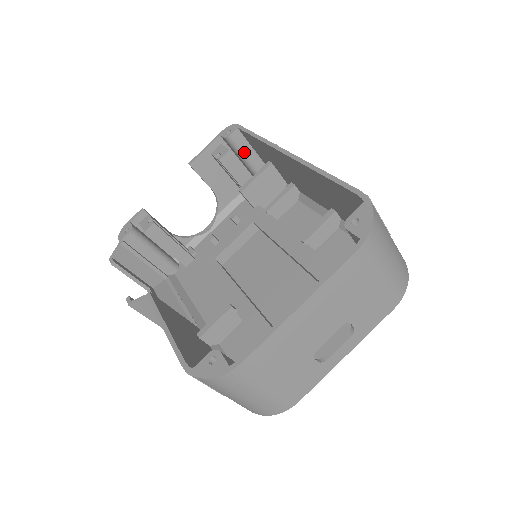
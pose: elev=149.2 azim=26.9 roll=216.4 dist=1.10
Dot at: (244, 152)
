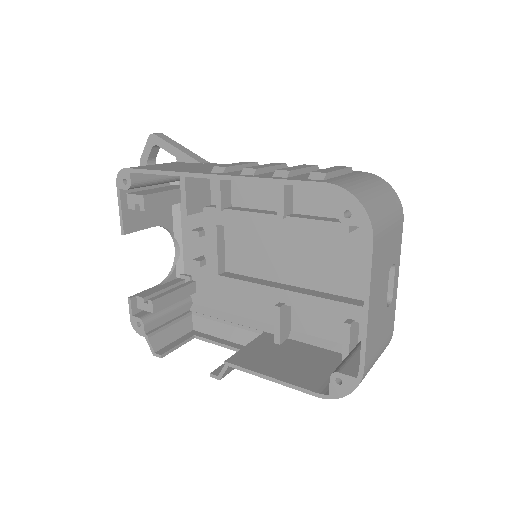
Dot at: (150, 180)
